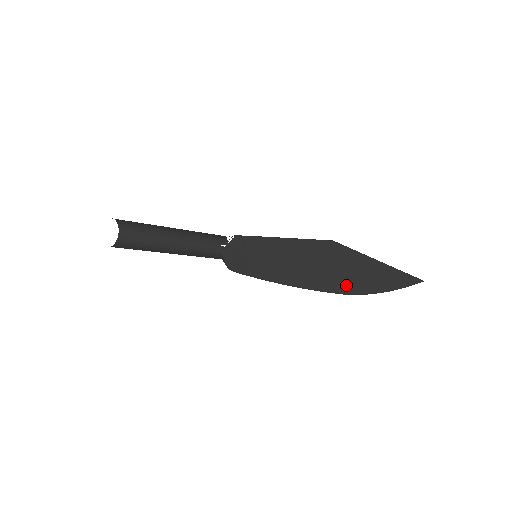
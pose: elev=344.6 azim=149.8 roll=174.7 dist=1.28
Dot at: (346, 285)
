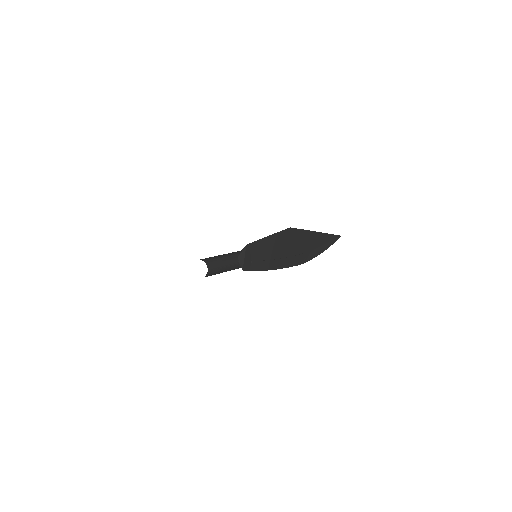
Dot at: (299, 257)
